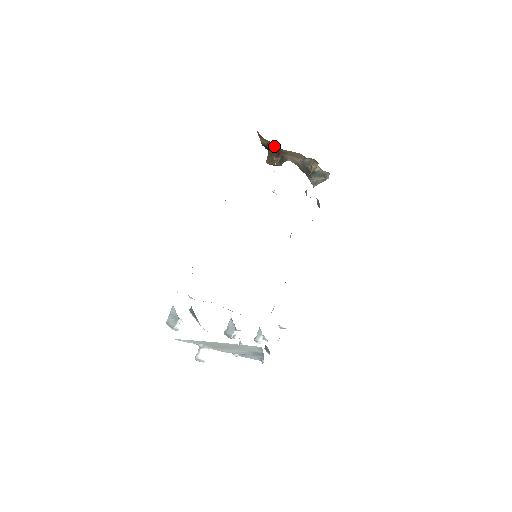
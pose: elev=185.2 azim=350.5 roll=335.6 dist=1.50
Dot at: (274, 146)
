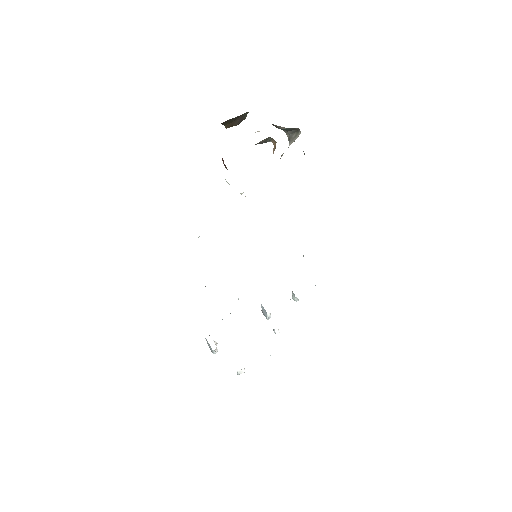
Dot at: occluded
